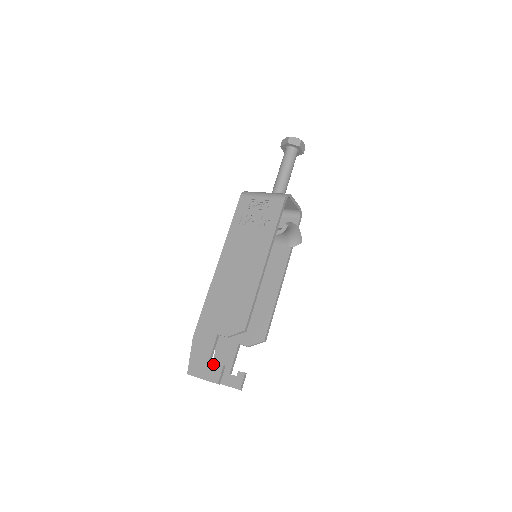
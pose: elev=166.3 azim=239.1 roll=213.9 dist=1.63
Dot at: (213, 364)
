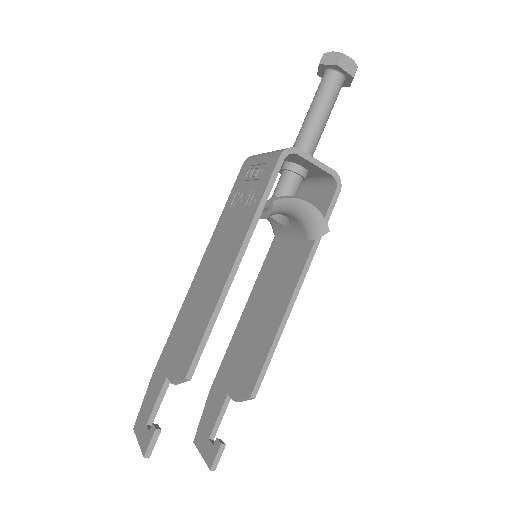
Dot at: (201, 417)
